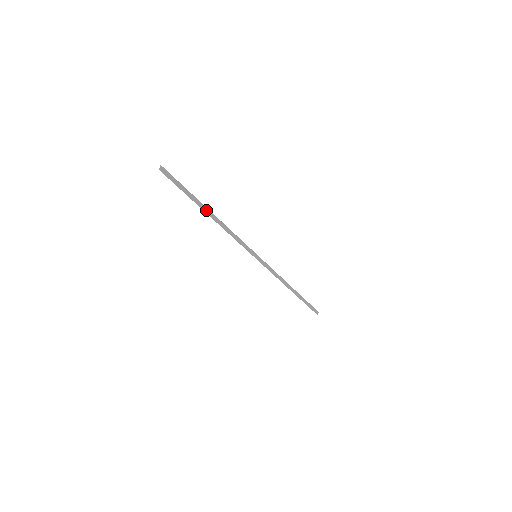
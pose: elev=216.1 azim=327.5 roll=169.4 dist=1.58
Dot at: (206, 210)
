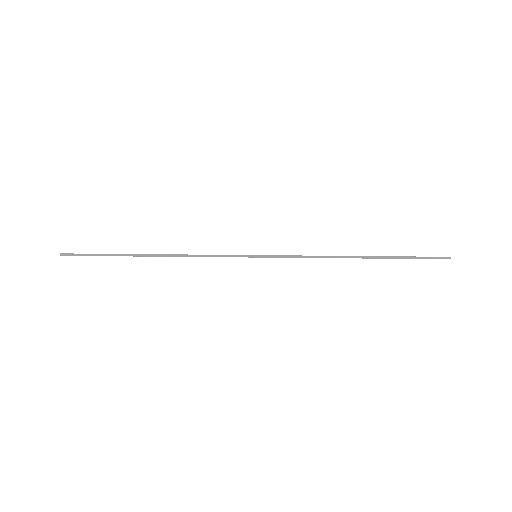
Dot at: (142, 255)
